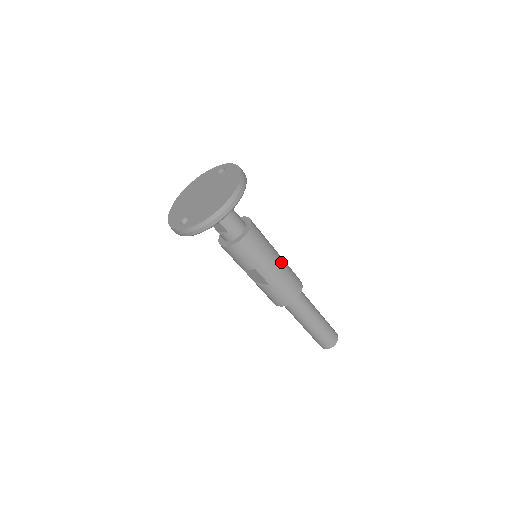
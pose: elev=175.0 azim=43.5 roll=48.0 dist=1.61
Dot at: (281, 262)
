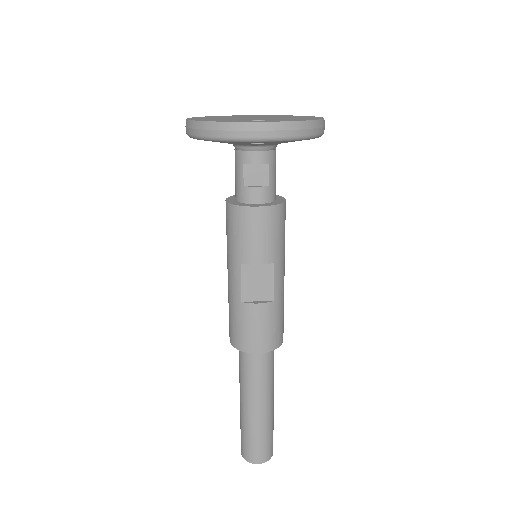
Dot at: occluded
